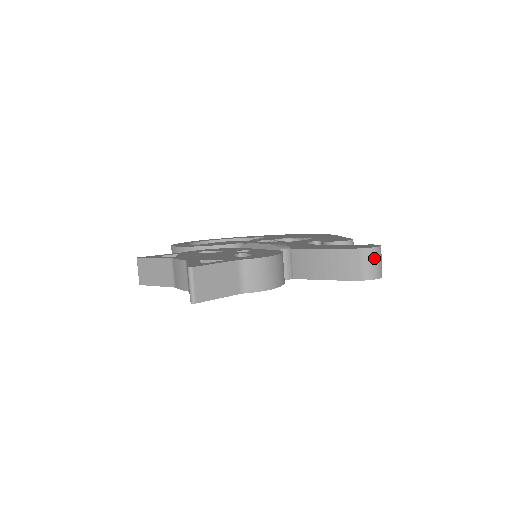
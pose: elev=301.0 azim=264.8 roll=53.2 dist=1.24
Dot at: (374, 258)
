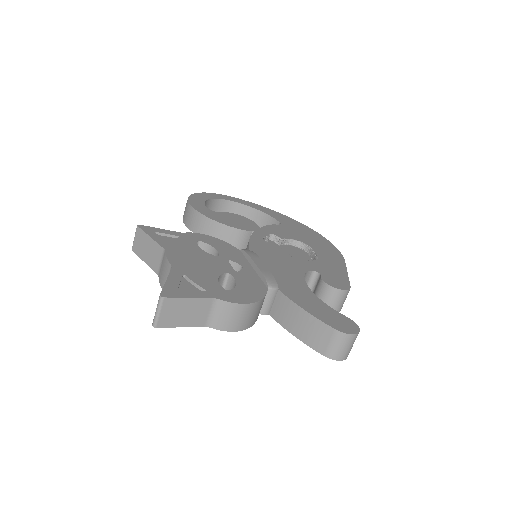
Dot at: (345, 343)
